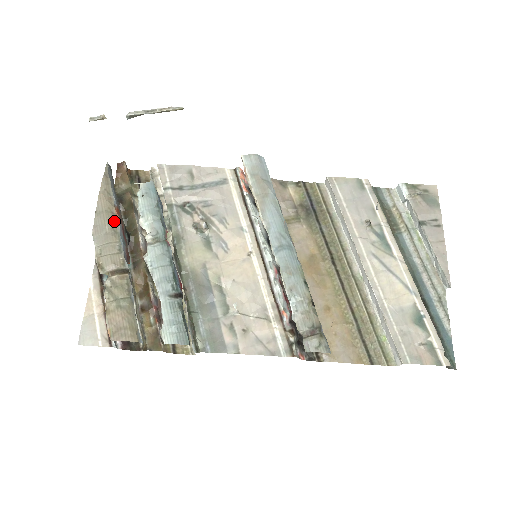
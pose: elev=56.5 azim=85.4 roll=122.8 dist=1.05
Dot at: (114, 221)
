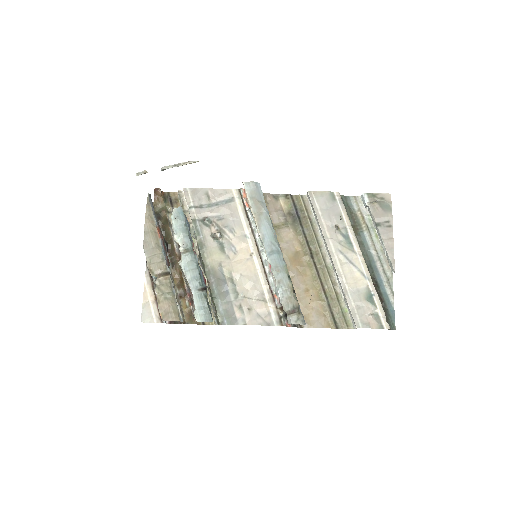
Dot at: (157, 238)
